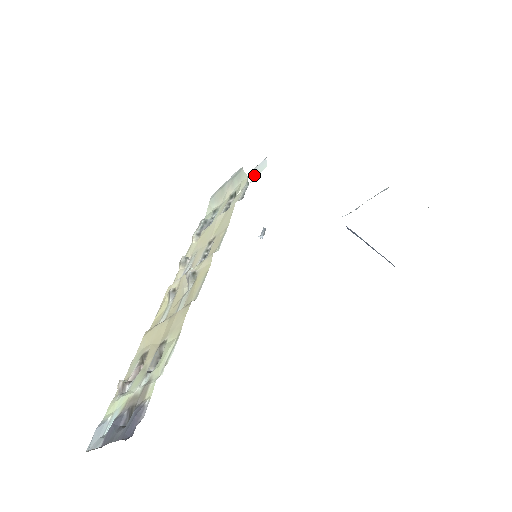
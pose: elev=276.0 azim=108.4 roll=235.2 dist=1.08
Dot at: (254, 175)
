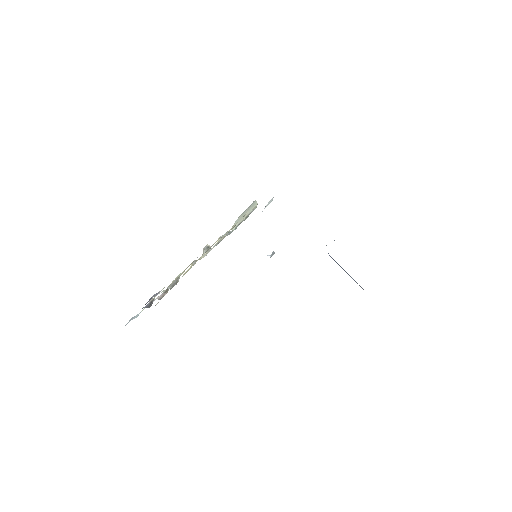
Dot at: (265, 207)
